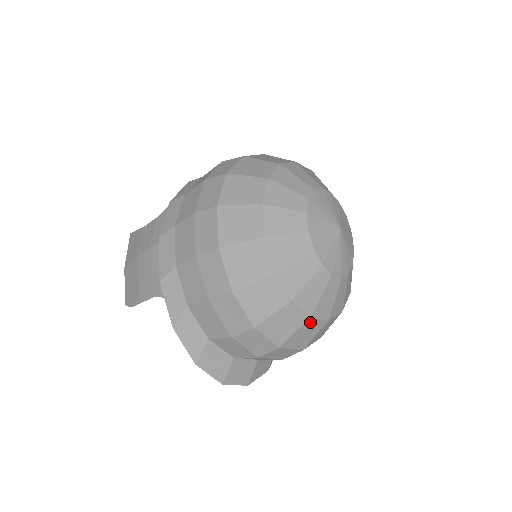
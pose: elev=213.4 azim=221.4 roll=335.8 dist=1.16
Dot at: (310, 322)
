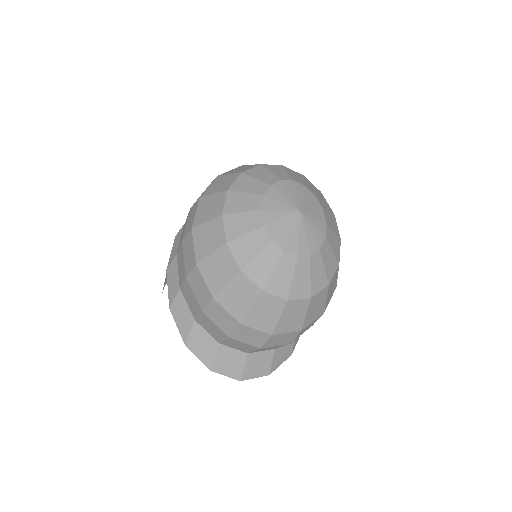
Dot at: (264, 298)
